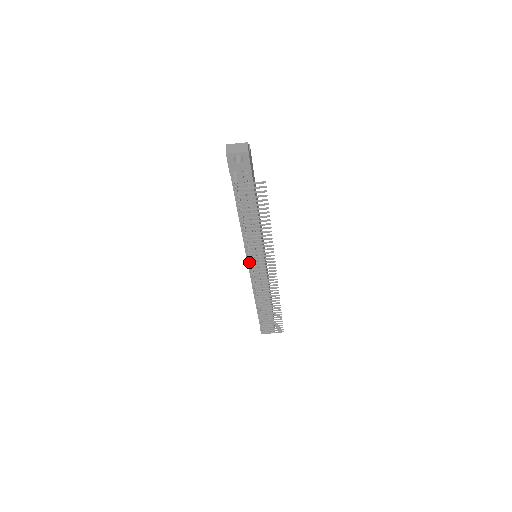
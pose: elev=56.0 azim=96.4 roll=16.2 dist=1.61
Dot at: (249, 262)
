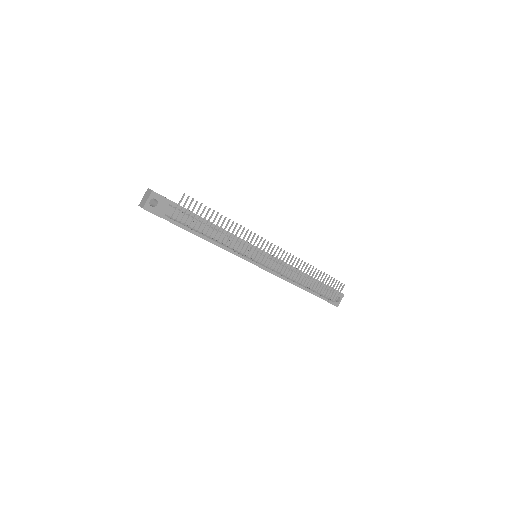
Dot at: occluded
